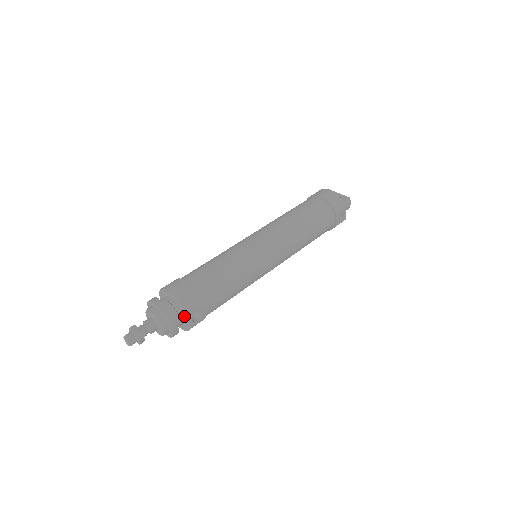
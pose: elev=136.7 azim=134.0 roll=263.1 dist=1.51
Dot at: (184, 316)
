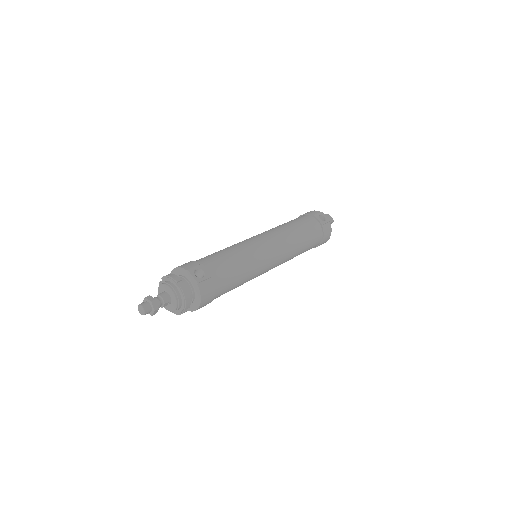
Dot at: (188, 277)
